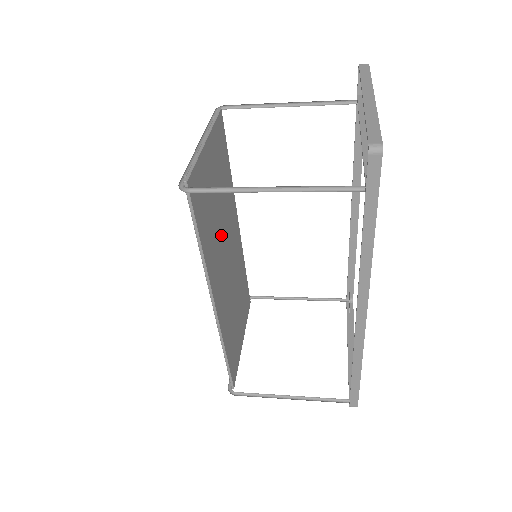
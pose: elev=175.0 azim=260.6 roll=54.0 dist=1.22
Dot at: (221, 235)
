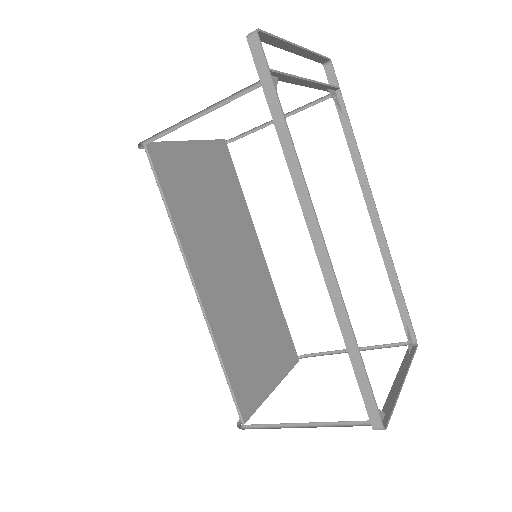
Dot at: (217, 234)
